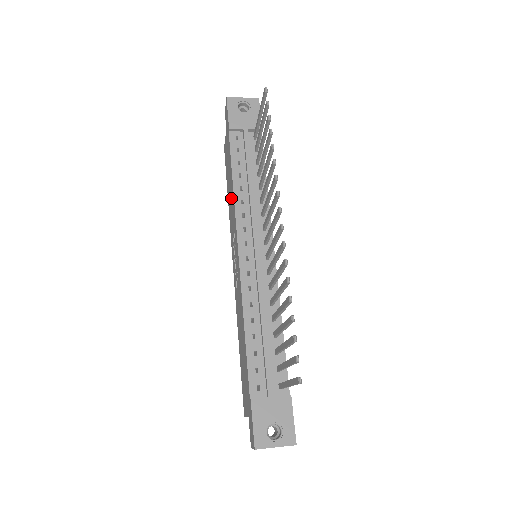
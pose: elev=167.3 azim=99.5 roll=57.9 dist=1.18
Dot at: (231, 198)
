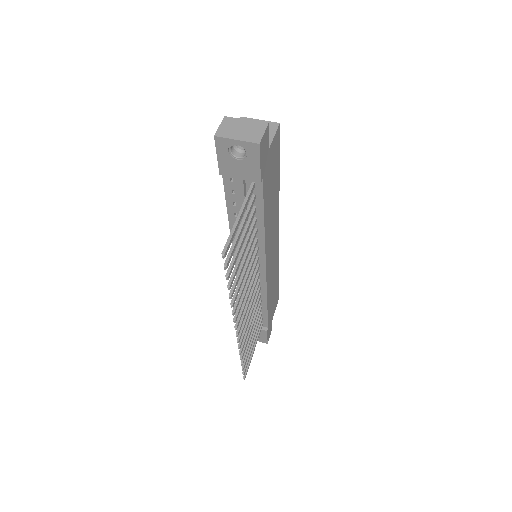
Dot at: occluded
